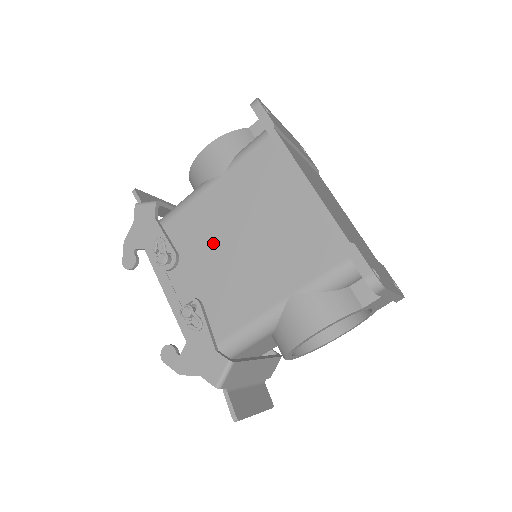
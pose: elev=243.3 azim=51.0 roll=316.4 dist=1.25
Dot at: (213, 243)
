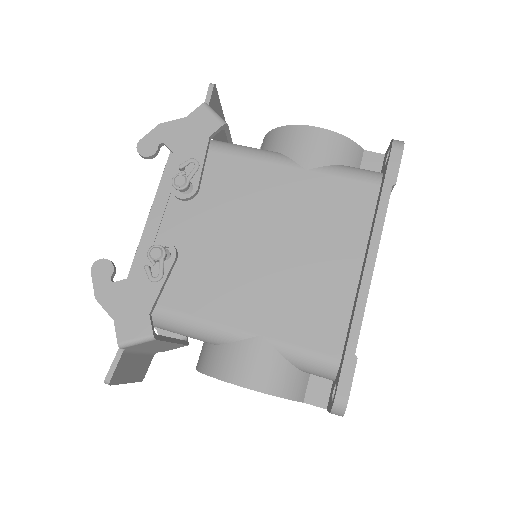
Dot at: (238, 217)
